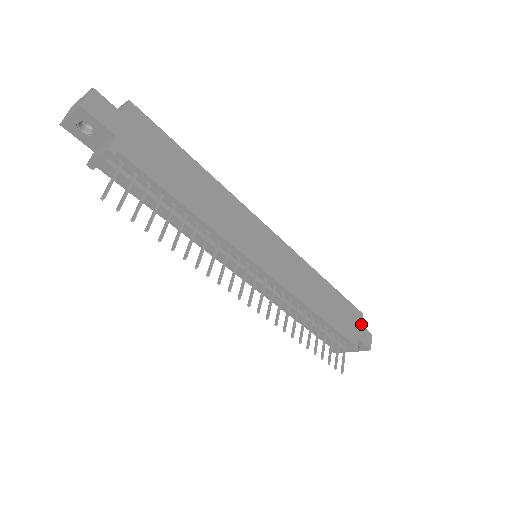
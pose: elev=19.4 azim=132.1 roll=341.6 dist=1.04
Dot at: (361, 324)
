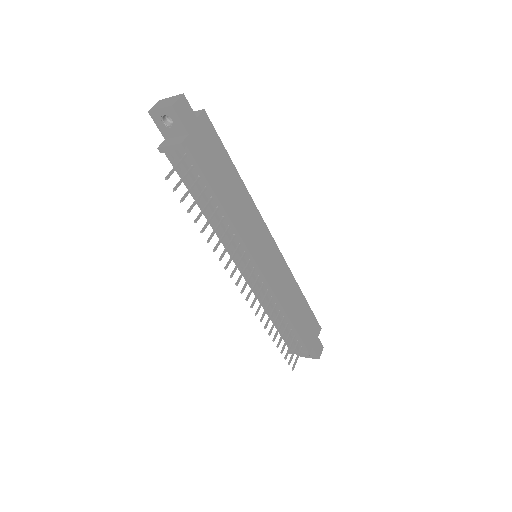
Dot at: occluded
